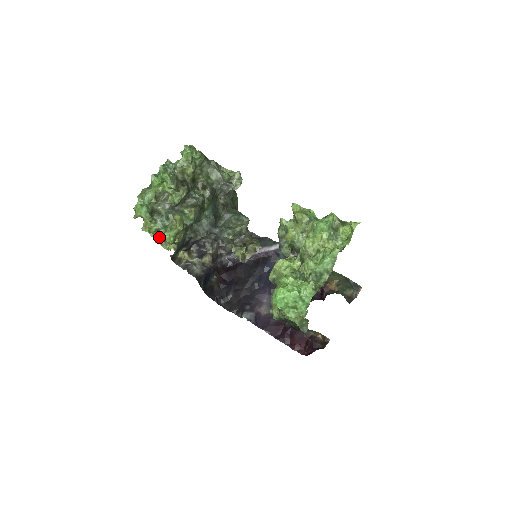
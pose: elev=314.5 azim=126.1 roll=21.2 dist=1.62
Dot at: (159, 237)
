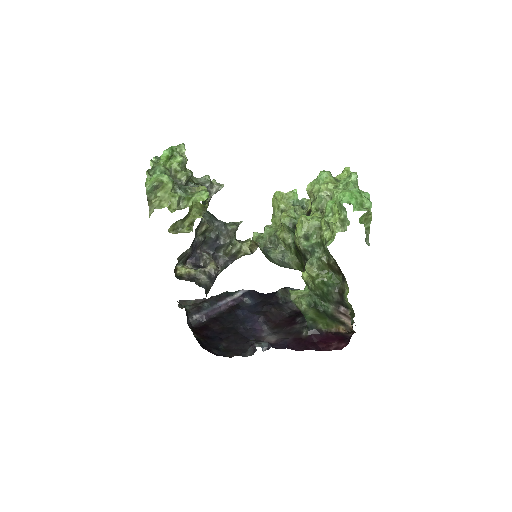
Dot at: occluded
